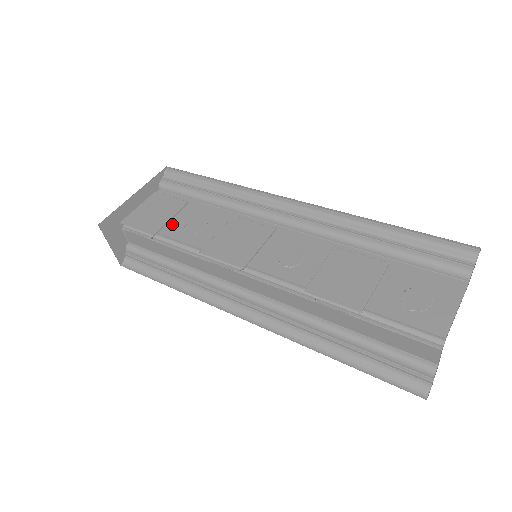
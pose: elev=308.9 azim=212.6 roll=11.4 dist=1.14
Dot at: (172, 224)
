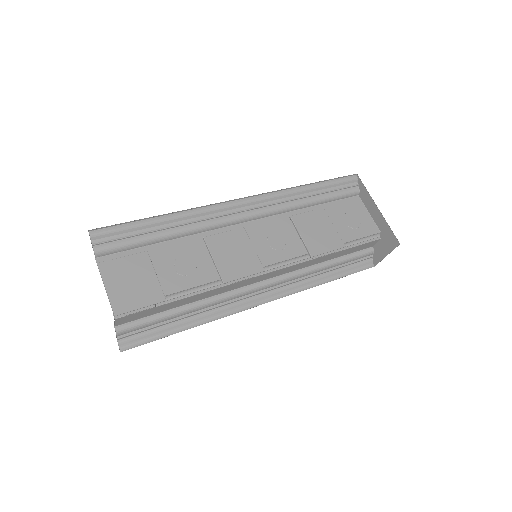
Dot at: (164, 279)
